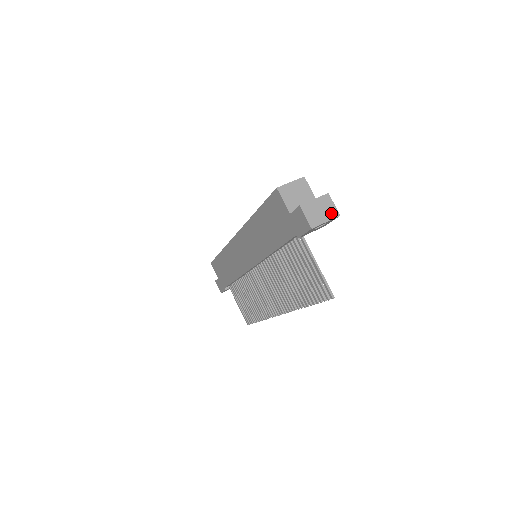
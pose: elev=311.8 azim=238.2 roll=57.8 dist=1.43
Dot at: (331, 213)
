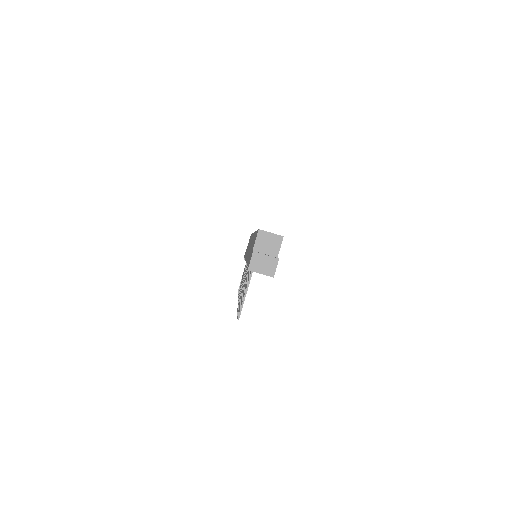
Dot at: (269, 271)
